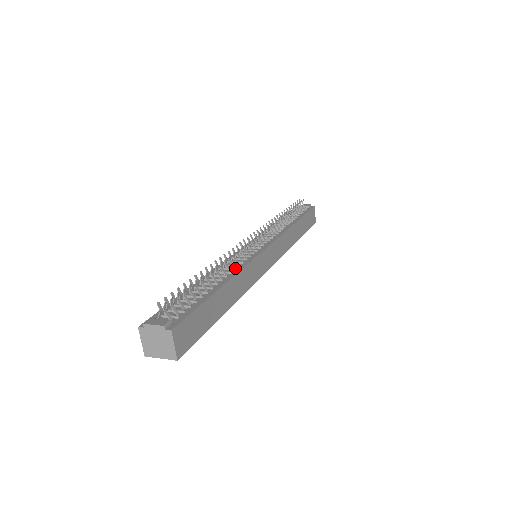
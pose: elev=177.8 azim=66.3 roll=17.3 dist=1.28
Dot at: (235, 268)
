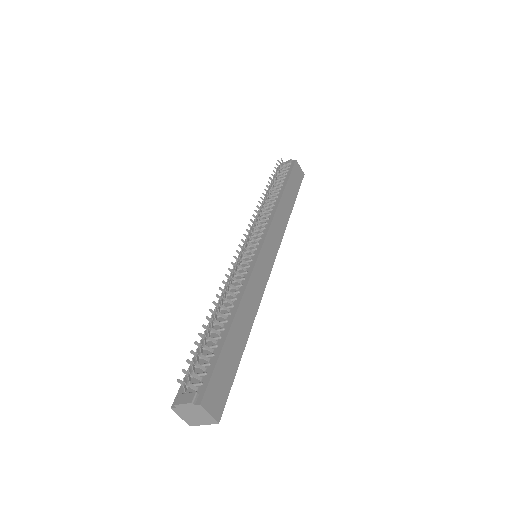
Dot at: (238, 291)
